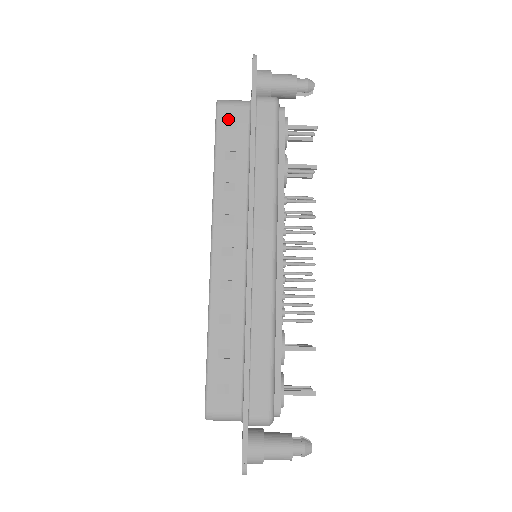
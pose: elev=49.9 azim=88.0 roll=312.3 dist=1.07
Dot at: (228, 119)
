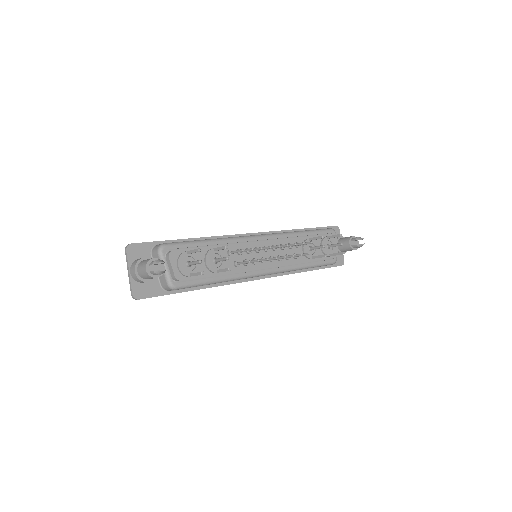
Dot at: occluded
